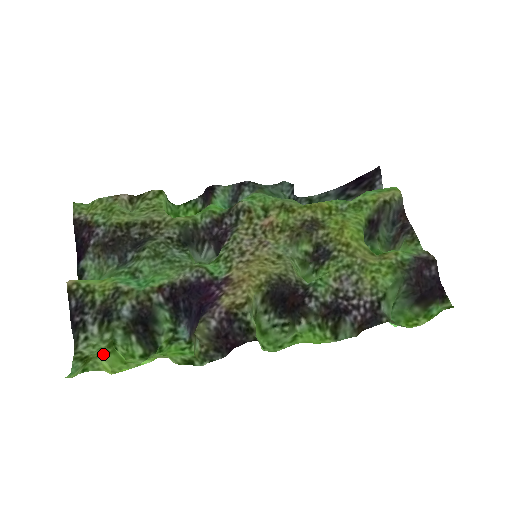
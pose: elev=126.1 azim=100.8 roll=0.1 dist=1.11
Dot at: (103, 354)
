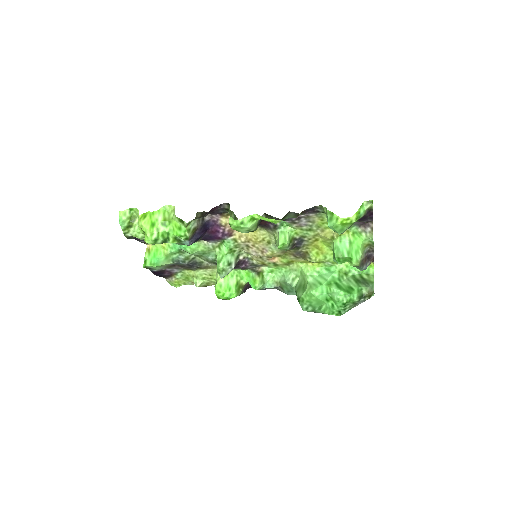
Dot at: (140, 227)
